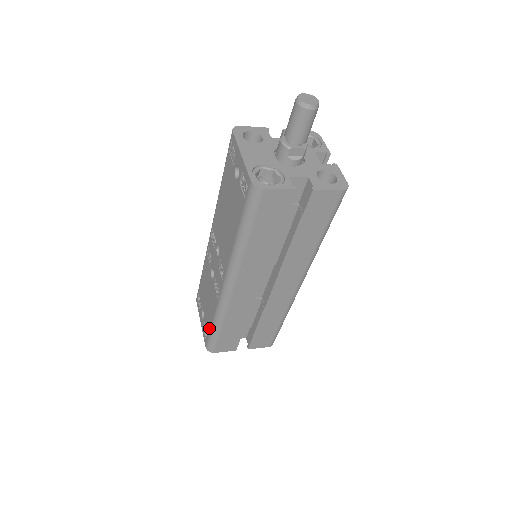
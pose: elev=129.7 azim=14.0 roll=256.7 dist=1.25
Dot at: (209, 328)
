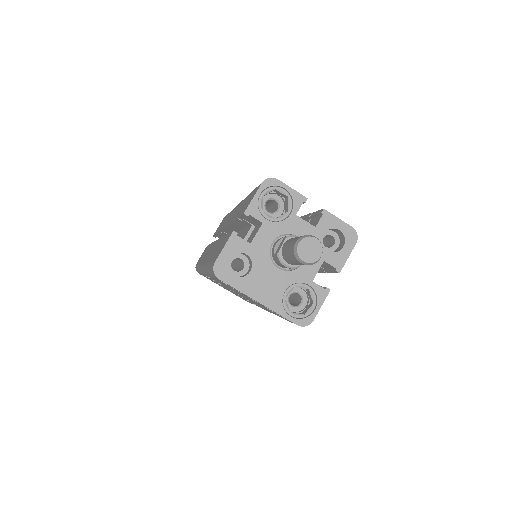
Dot at: occluded
